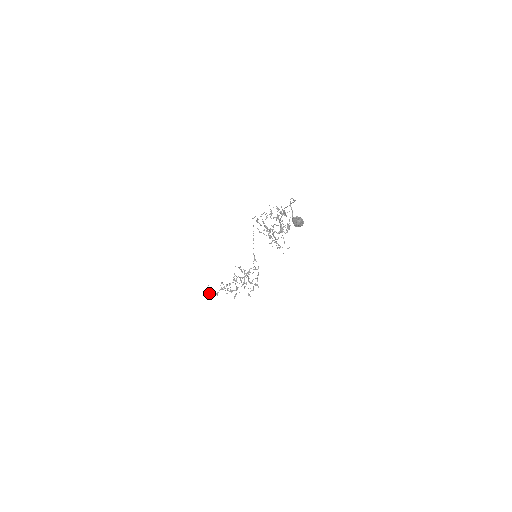
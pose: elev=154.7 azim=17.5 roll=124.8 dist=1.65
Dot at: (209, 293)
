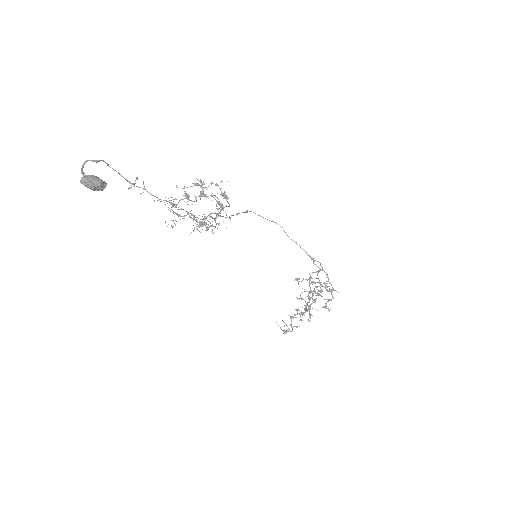
Dot at: (282, 330)
